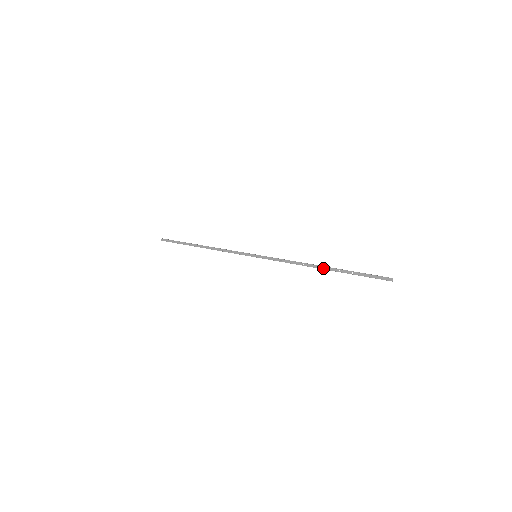
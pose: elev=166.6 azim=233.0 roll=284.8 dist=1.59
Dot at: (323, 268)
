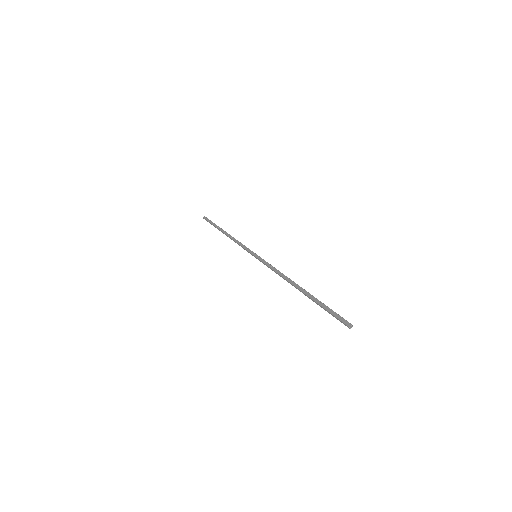
Dot at: (299, 288)
